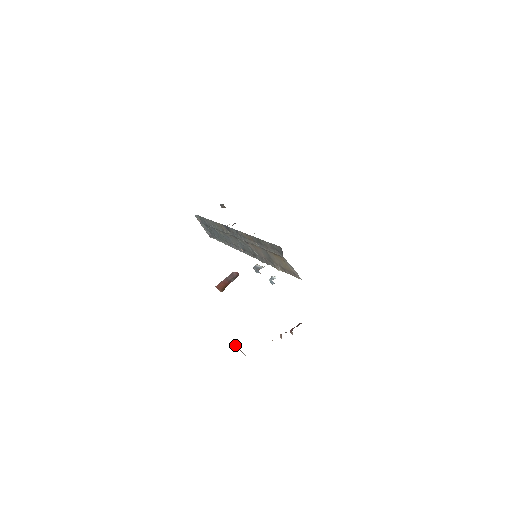
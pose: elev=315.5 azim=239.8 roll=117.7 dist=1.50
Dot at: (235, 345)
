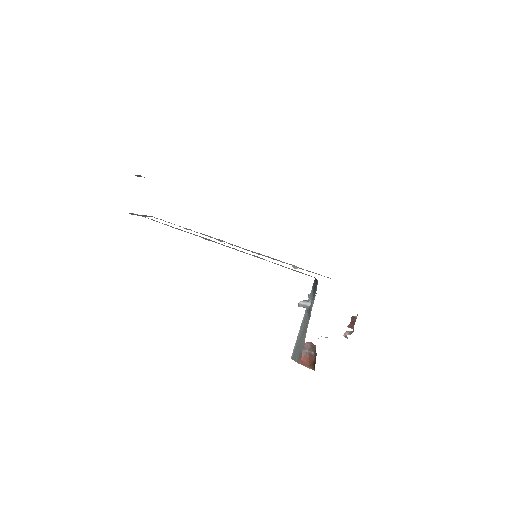
Dot at: occluded
